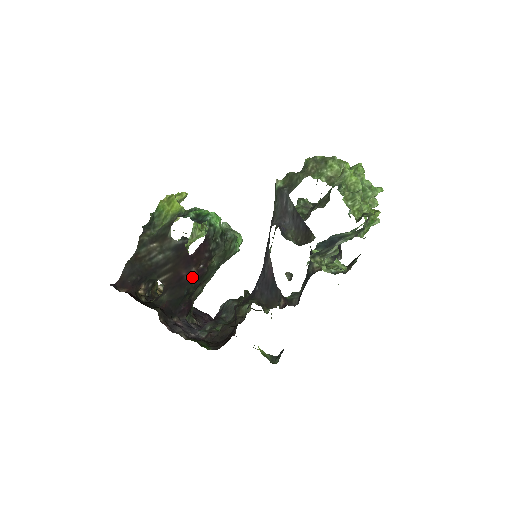
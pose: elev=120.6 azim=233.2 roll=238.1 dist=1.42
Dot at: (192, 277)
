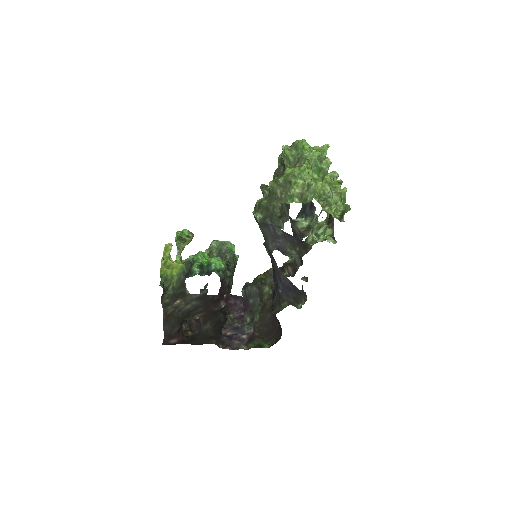
Dot at: occluded
